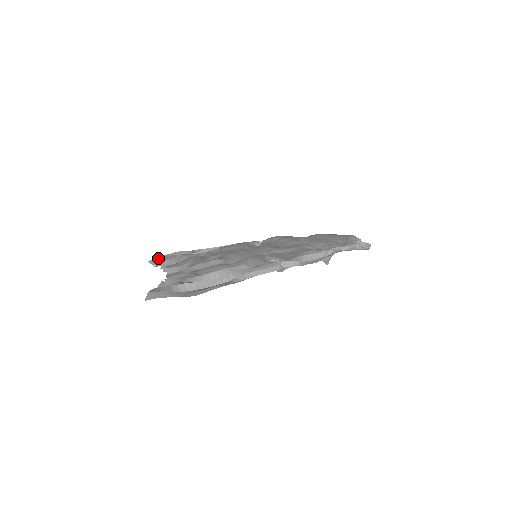
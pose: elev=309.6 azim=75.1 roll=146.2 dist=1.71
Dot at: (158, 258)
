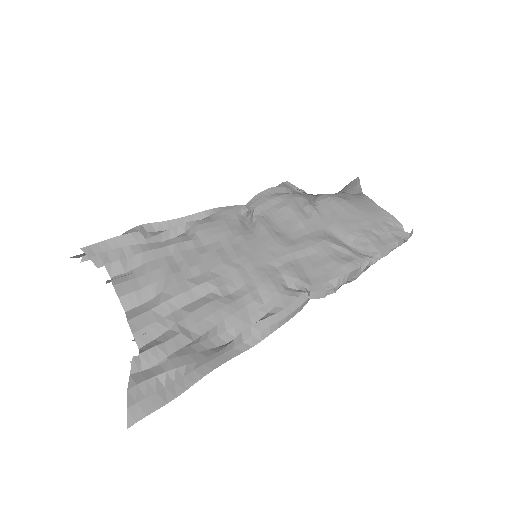
Dot at: (88, 253)
